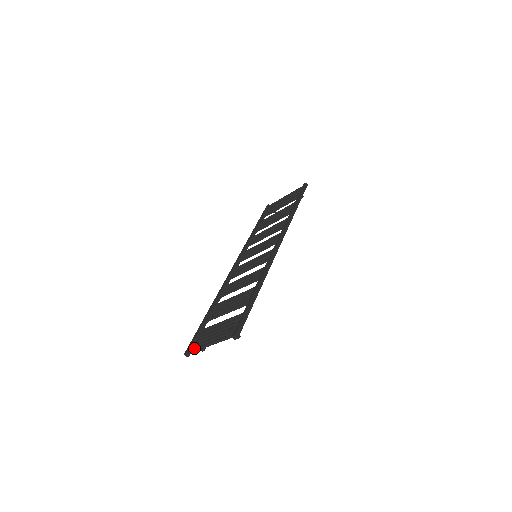
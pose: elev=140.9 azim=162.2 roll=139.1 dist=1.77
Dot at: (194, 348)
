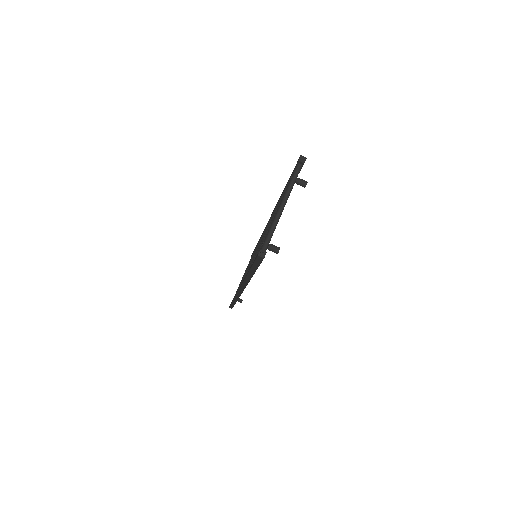
Dot at: (265, 238)
